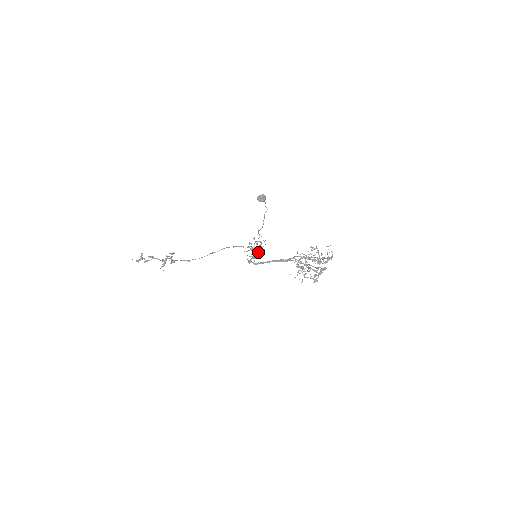
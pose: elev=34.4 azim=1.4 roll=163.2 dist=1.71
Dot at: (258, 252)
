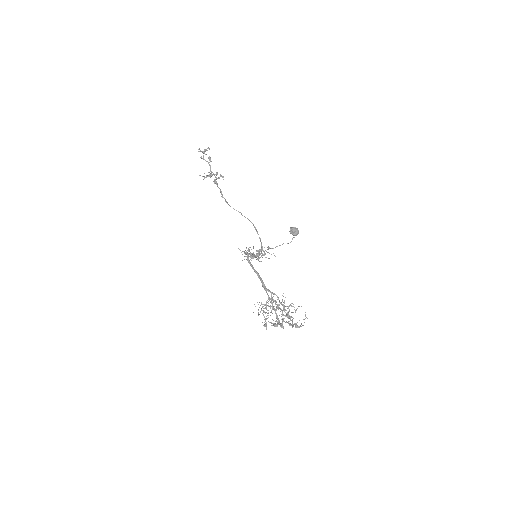
Dot at: occluded
